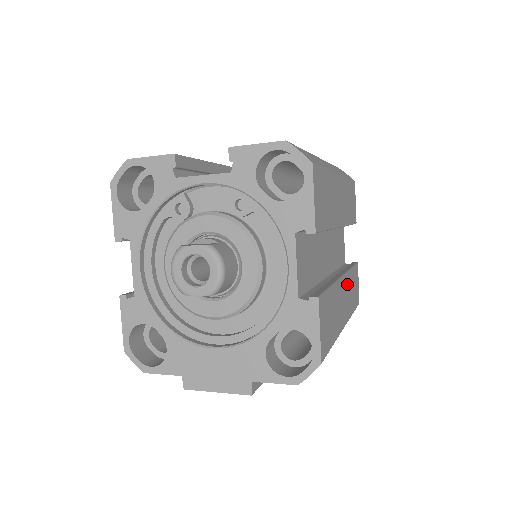
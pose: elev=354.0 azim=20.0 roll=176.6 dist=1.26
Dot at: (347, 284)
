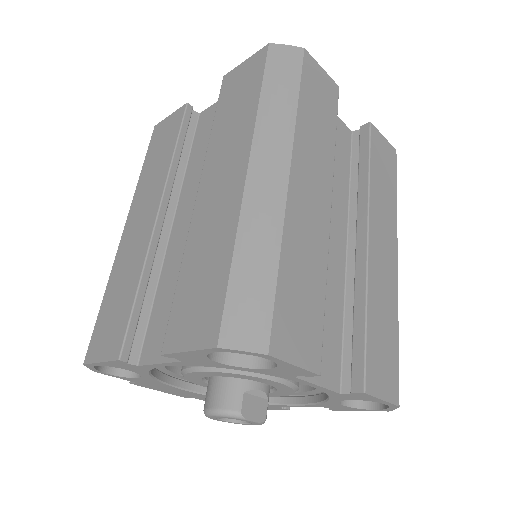
Dot at: occluded
